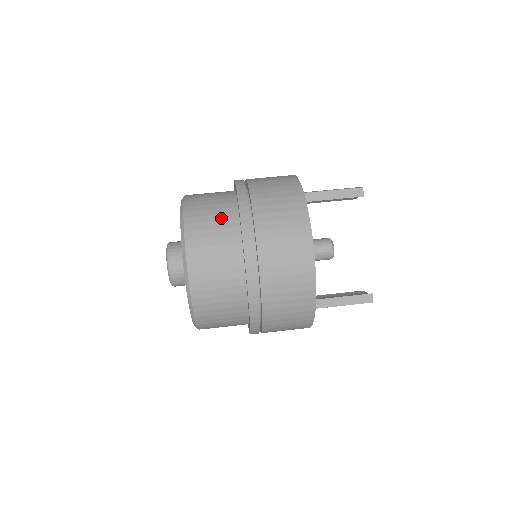
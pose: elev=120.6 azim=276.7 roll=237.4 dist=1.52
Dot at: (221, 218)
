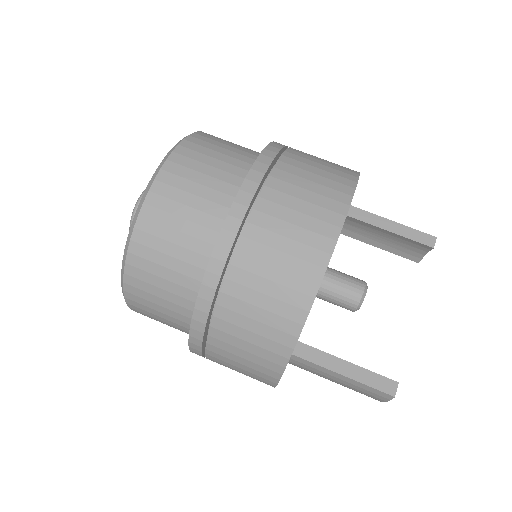
Dot at: (239, 151)
